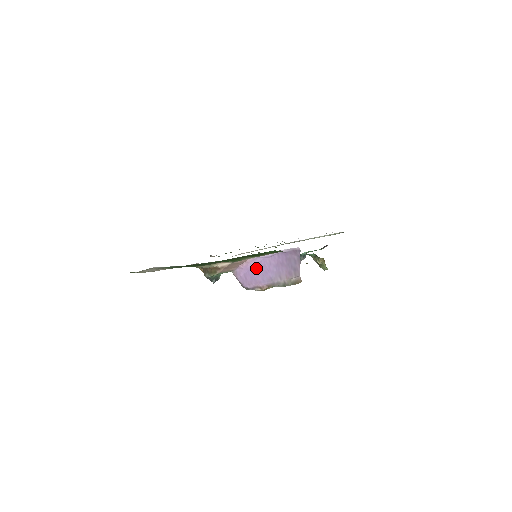
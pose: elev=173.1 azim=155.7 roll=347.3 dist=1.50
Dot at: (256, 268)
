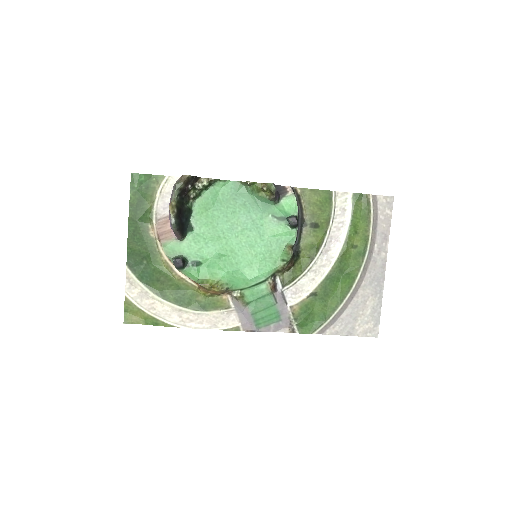
Dot at: occluded
